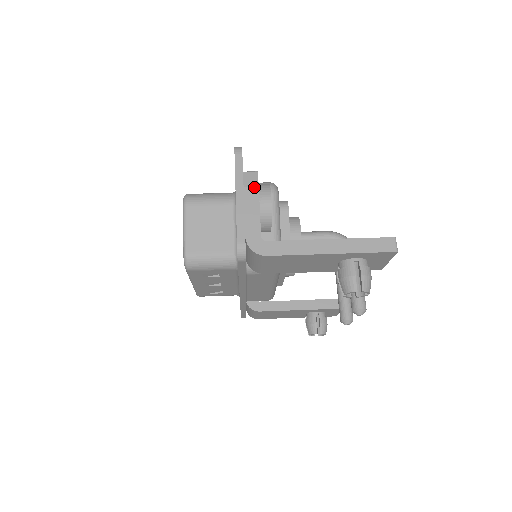
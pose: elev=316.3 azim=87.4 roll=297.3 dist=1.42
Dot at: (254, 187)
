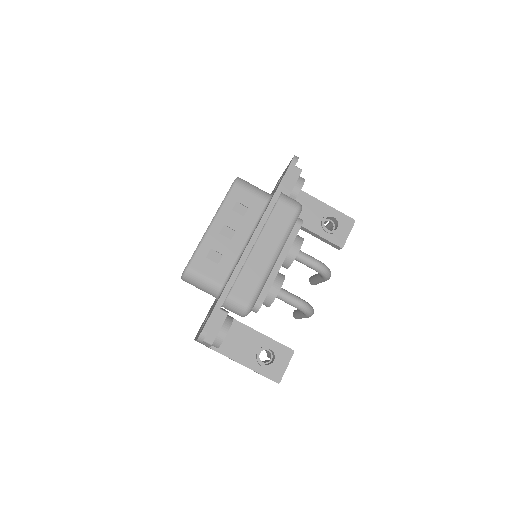
Dot at: occluded
